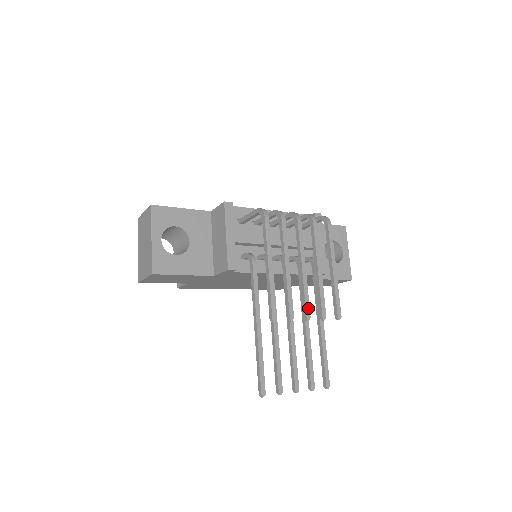
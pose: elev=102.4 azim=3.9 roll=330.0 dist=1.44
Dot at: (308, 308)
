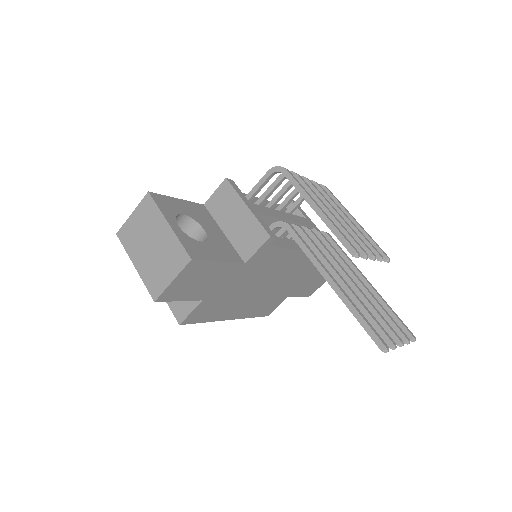
Dot at: (368, 248)
